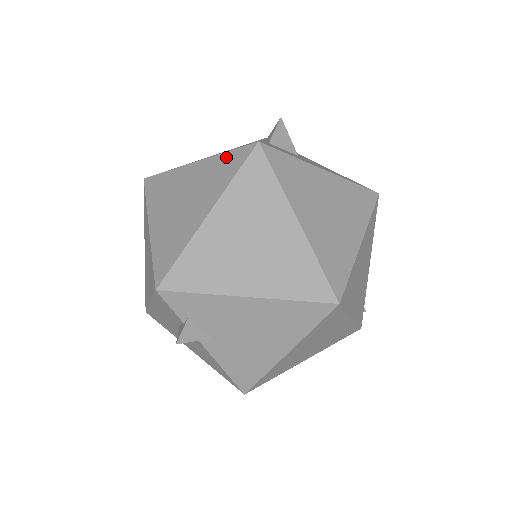
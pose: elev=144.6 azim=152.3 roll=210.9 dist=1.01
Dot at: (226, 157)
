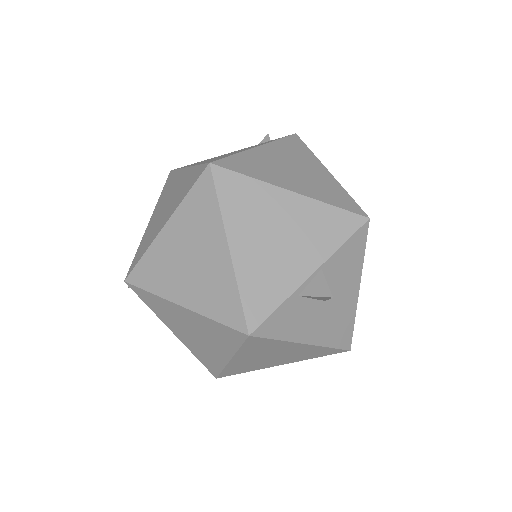
Dot at: (233, 297)
